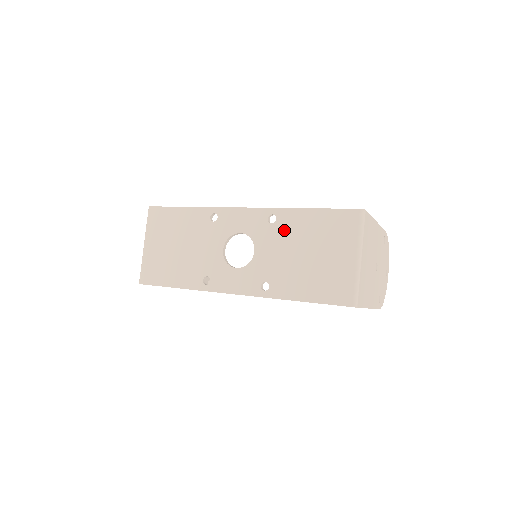
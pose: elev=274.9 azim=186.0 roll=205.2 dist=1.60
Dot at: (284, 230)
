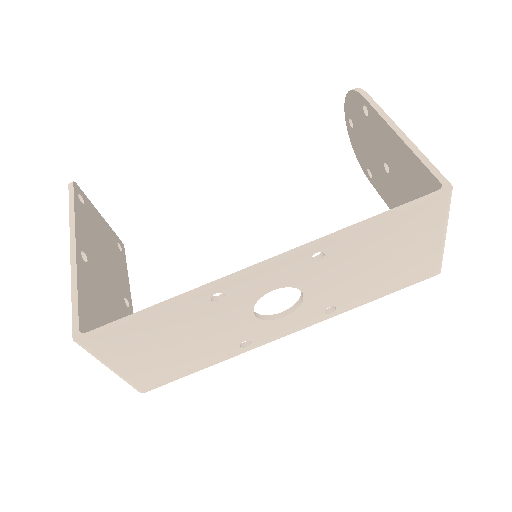
Dot at: (341, 259)
